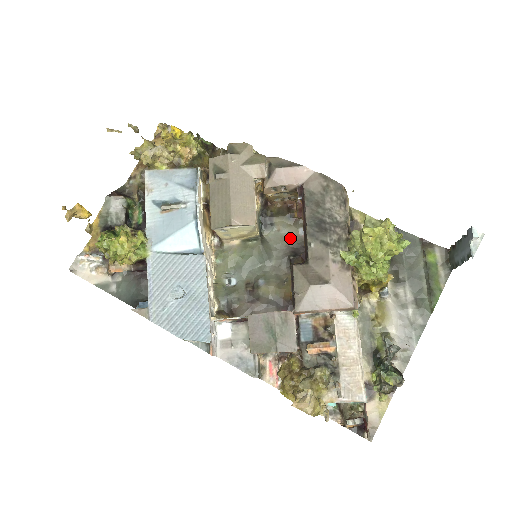
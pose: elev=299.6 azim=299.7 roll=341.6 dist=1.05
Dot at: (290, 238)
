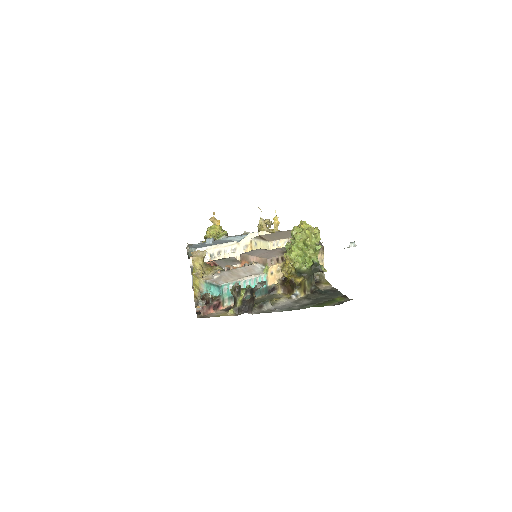
Dot at: occluded
